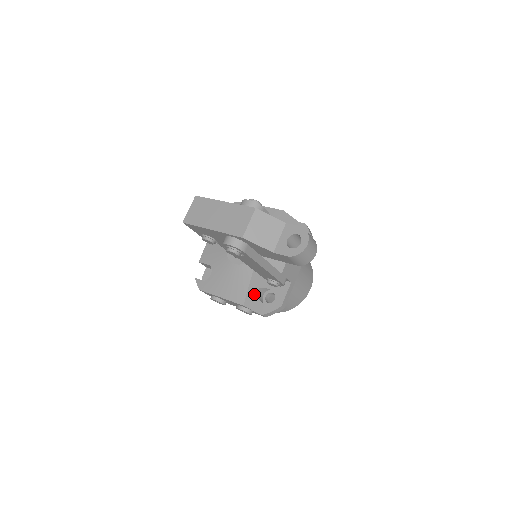
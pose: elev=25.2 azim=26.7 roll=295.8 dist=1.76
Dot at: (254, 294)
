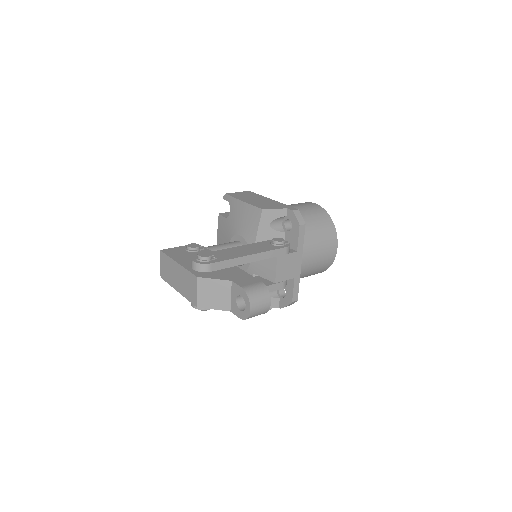
Dot at: occluded
